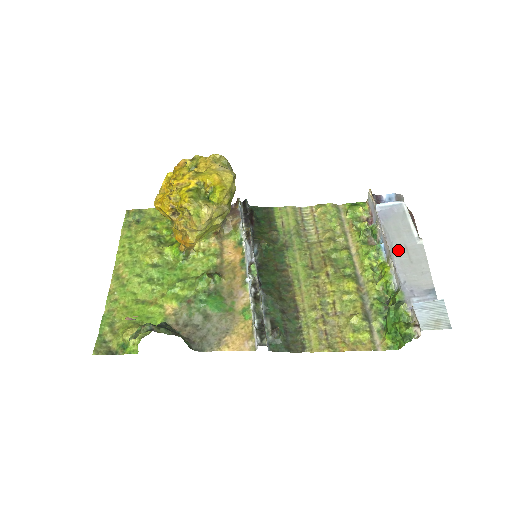
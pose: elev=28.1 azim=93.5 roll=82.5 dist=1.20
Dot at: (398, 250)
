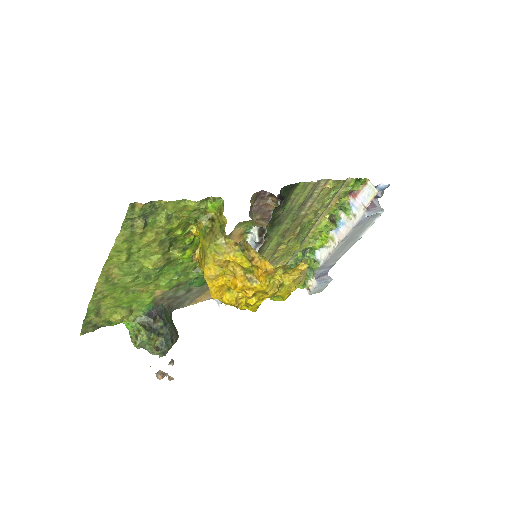
Dot at: (343, 245)
